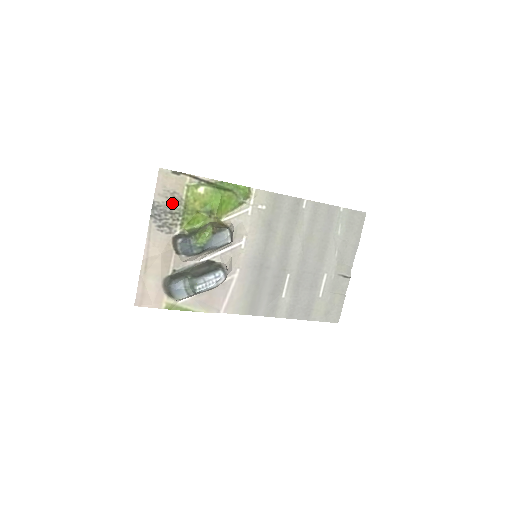
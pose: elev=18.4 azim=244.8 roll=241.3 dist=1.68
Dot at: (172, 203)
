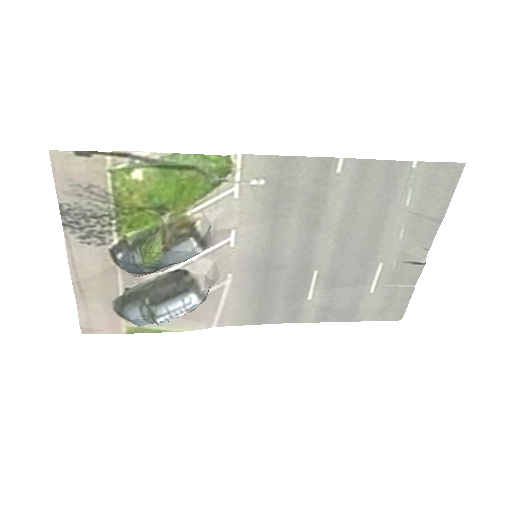
Dot at: (92, 202)
